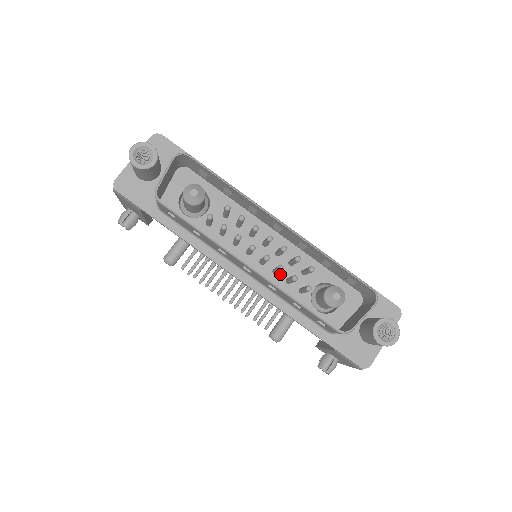
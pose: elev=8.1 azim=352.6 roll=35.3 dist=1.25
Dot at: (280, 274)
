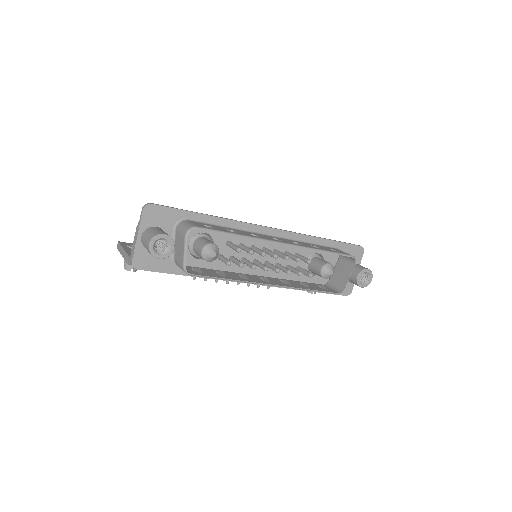
Dot at: occluded
